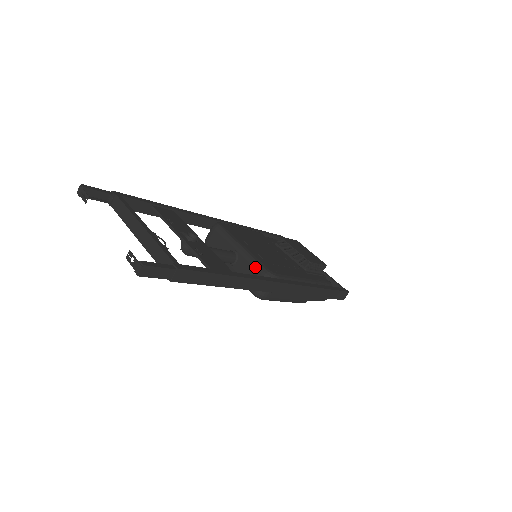
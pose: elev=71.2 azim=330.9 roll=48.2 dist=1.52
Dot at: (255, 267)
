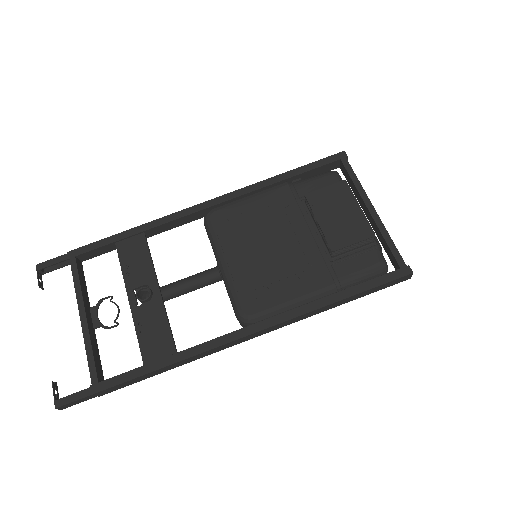
Dot at: (231, 303)
